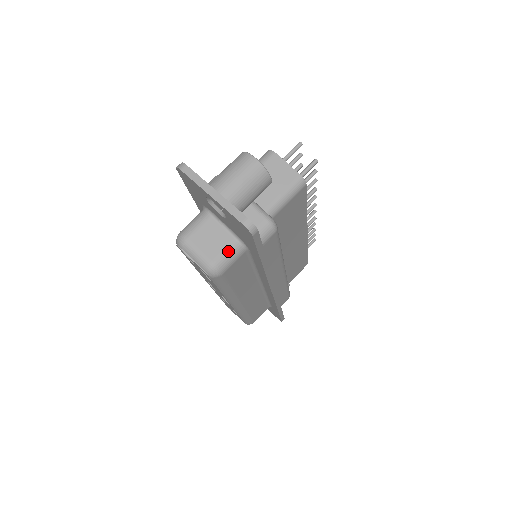
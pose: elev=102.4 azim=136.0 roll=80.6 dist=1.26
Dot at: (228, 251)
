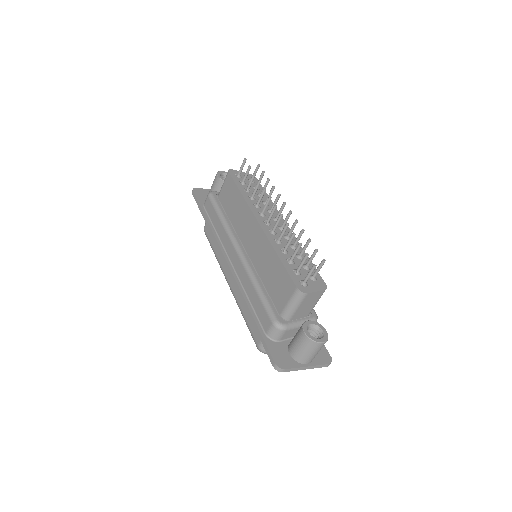
Dot at: occluded
